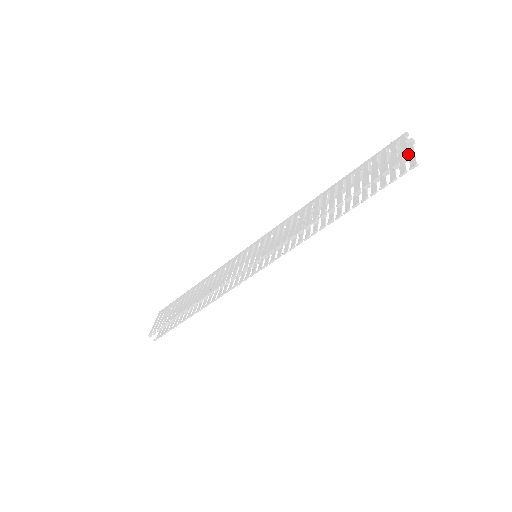
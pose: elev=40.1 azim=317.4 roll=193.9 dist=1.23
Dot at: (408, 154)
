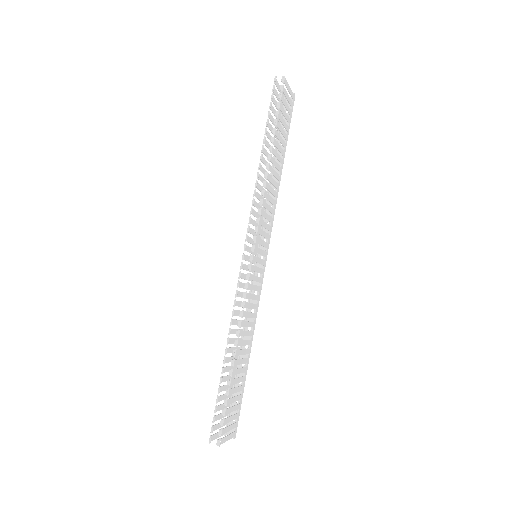
Dot at: (275, 79)
